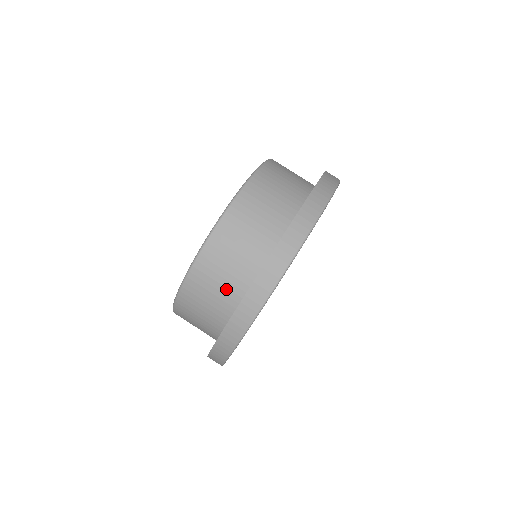
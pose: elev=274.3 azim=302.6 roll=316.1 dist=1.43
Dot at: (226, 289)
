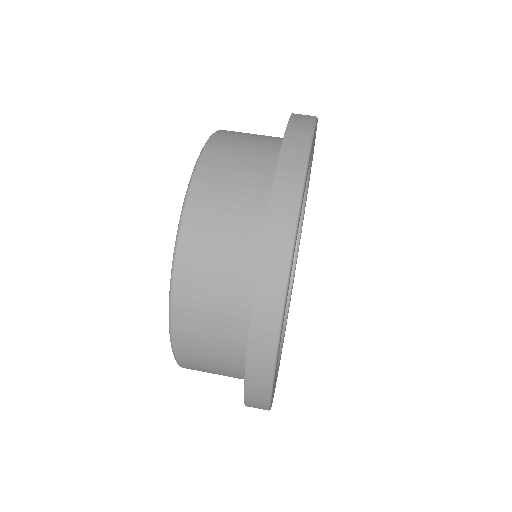
Dot at: (239, 226)
